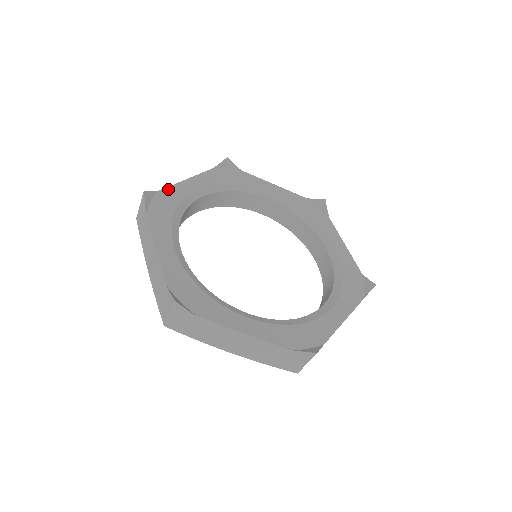
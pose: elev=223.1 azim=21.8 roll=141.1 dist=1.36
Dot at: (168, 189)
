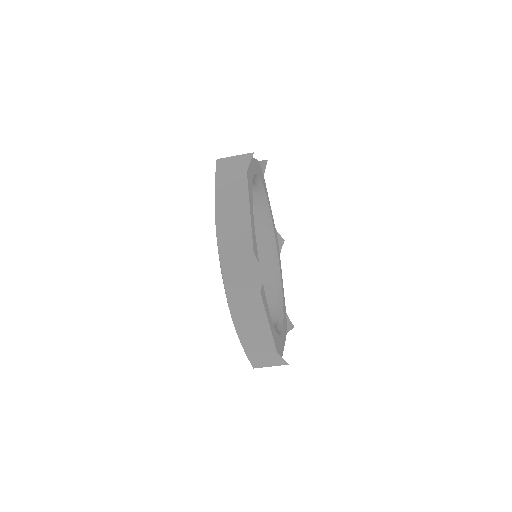
Dot at: occluded
